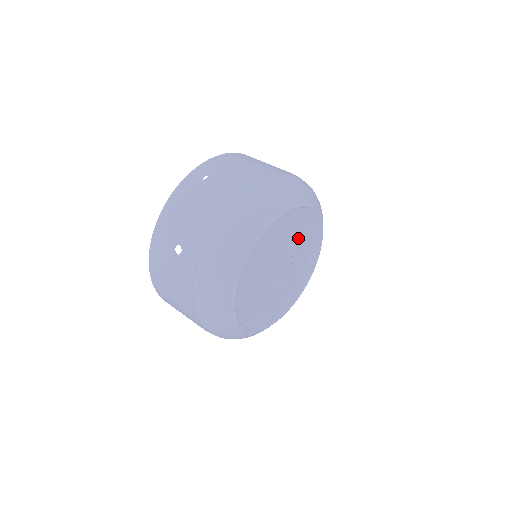
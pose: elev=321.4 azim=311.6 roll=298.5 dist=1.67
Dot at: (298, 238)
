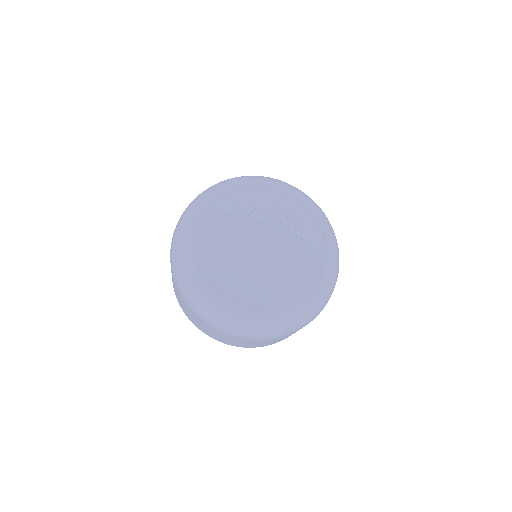
Dot at: (265, 213)
